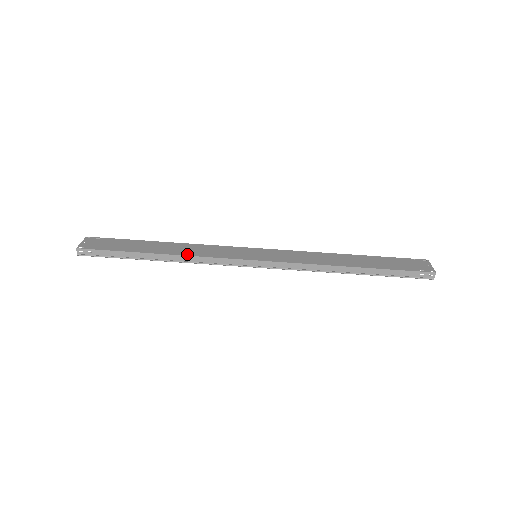
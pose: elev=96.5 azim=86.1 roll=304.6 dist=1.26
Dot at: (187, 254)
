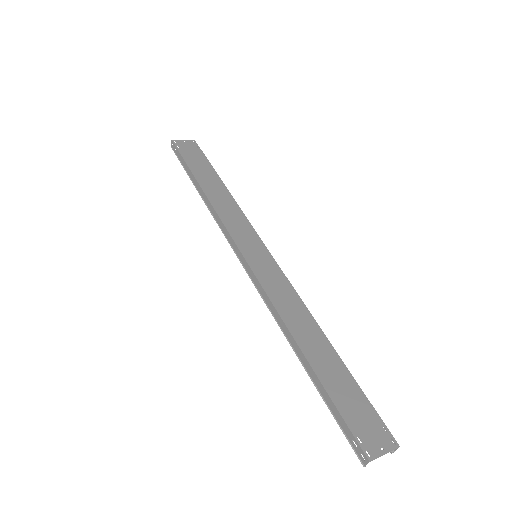
Dot at: (214, 204)
